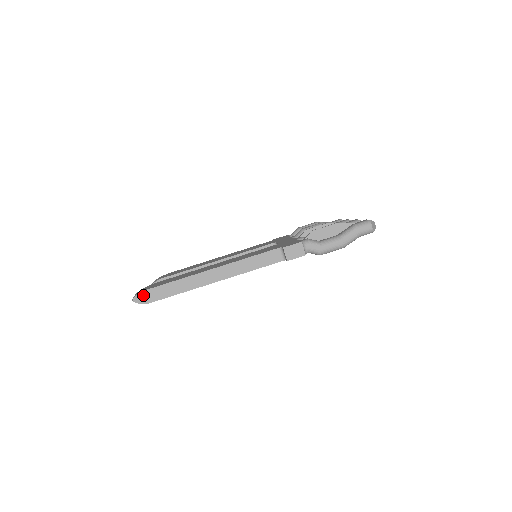
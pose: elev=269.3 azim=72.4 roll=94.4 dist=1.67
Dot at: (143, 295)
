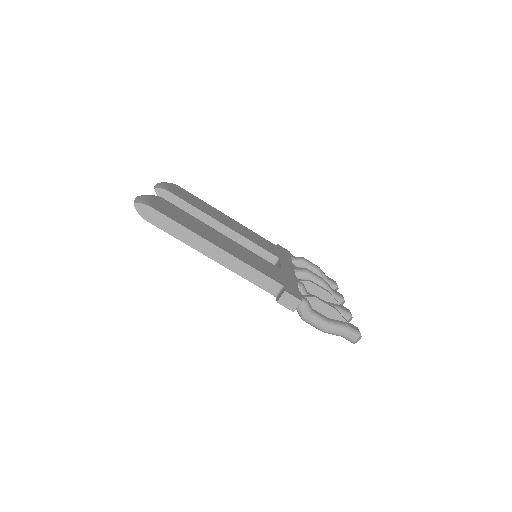
Dot at: (147, 209)
